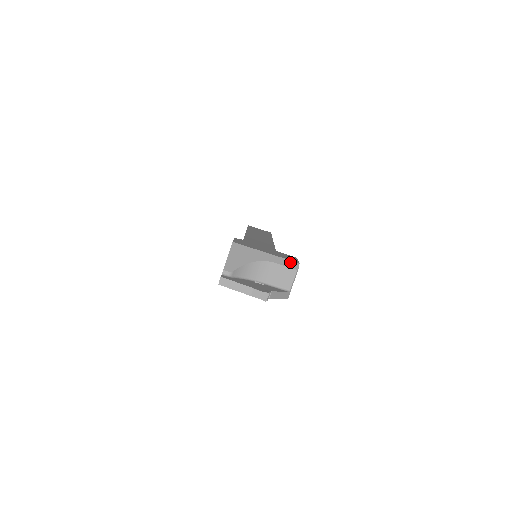
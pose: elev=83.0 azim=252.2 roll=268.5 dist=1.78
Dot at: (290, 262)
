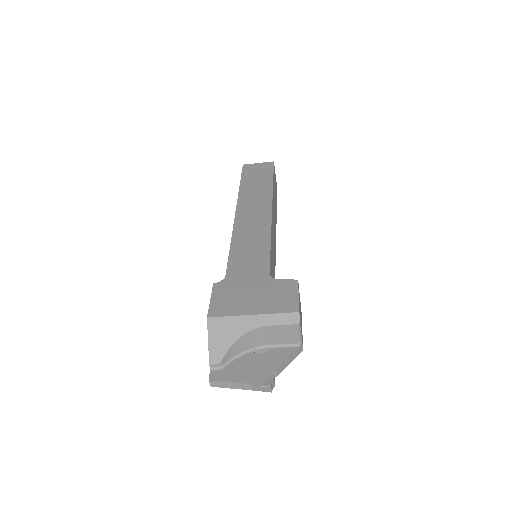
Dot at: (286, 316)
